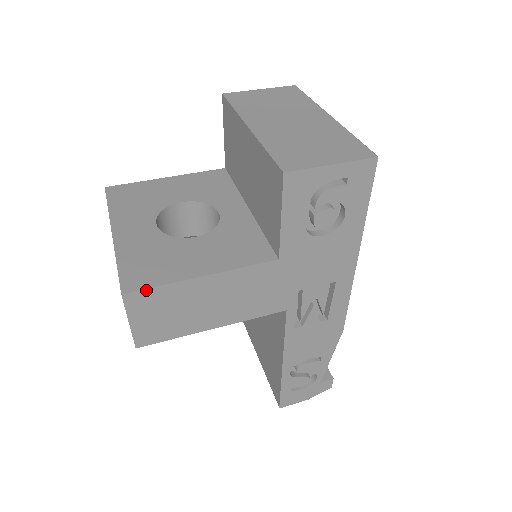
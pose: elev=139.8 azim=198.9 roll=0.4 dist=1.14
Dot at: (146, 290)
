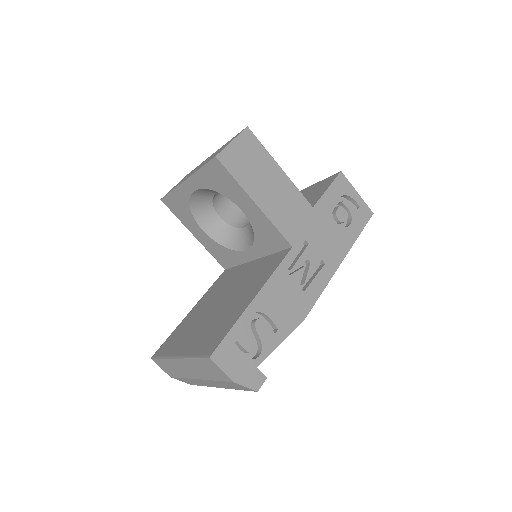
Dot at: (257, 139)
